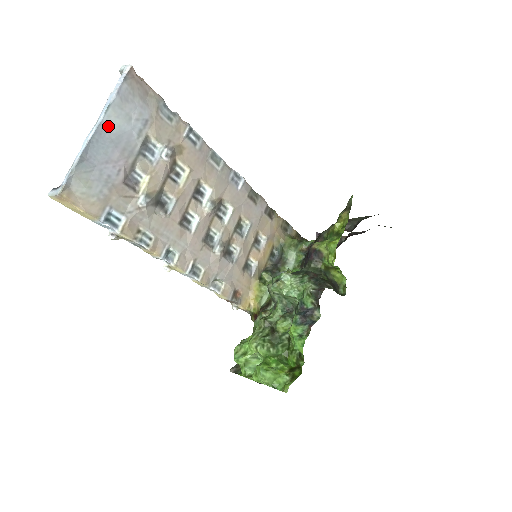
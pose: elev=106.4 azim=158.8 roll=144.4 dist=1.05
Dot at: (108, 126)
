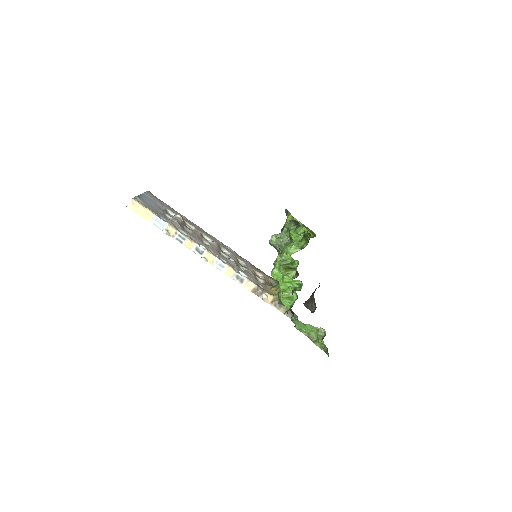
Dot at: (147, 196)
